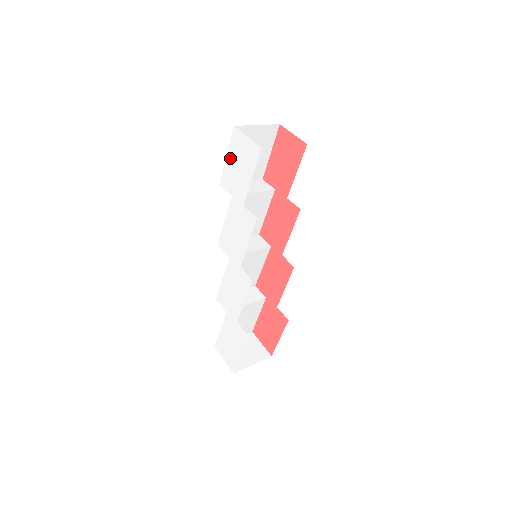
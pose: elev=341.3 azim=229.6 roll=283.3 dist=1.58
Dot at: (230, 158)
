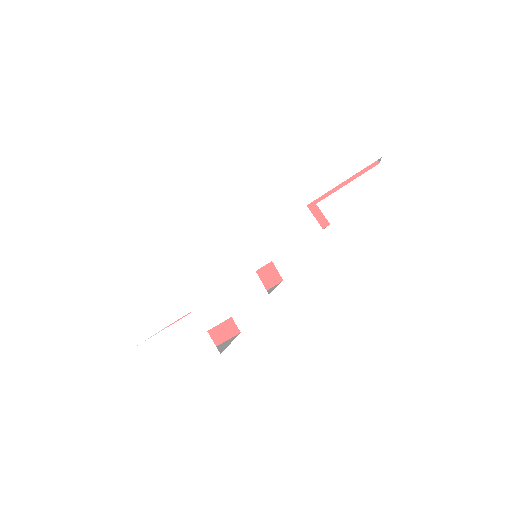
Dot at: (317, 139)
